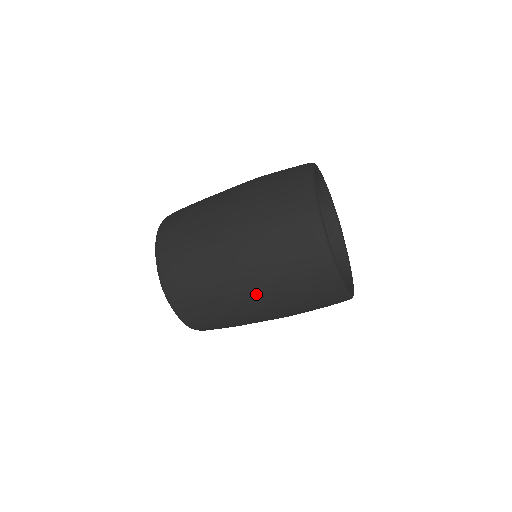
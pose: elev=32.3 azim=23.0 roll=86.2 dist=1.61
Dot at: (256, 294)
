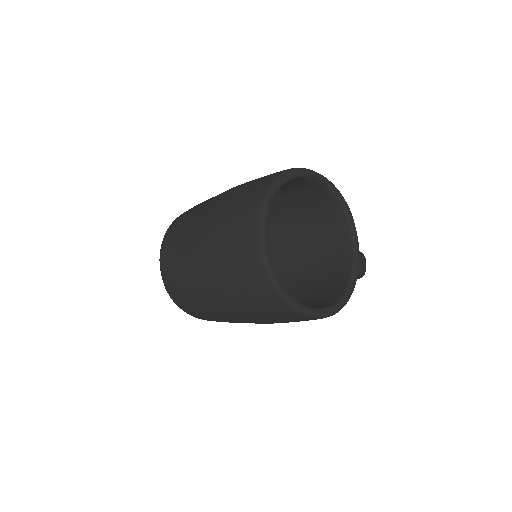
Dot at: (233, 314)
